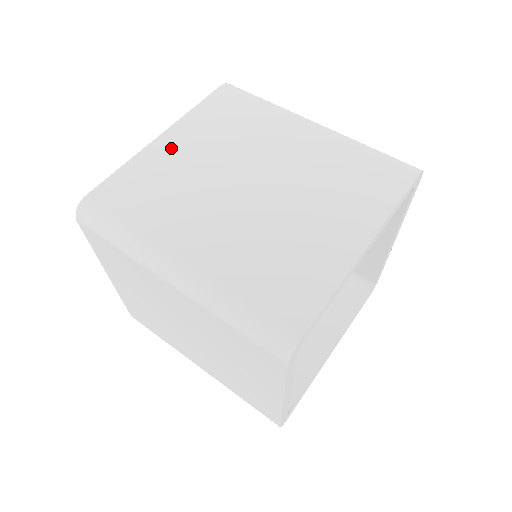
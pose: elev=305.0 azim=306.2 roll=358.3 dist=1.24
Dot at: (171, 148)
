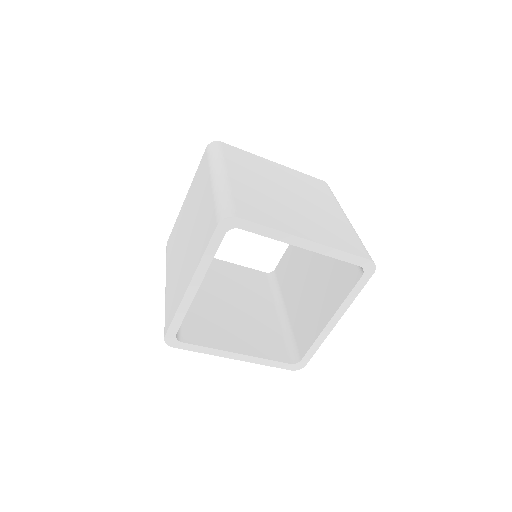
Dot at: (273, 166)
